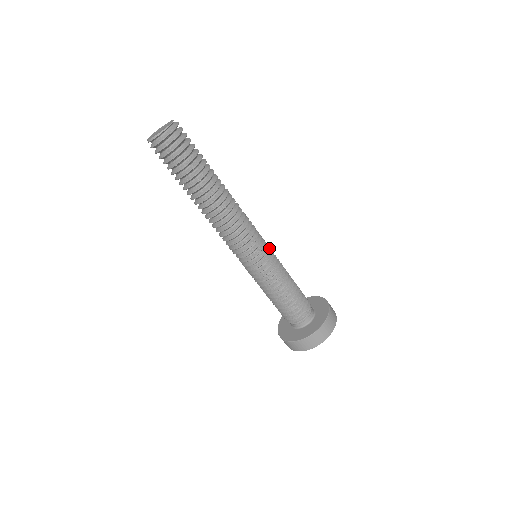
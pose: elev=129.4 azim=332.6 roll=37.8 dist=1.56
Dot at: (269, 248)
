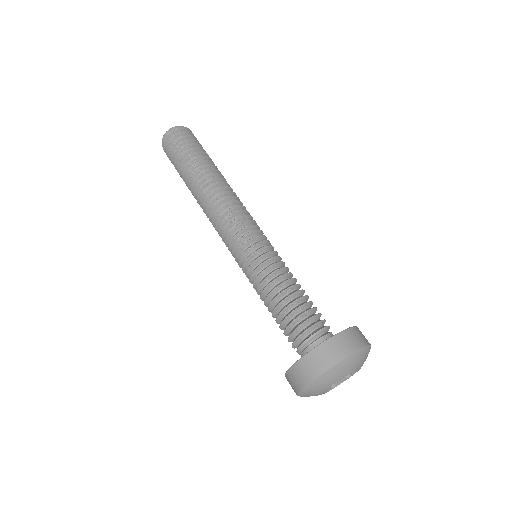
Dot at: occluded
